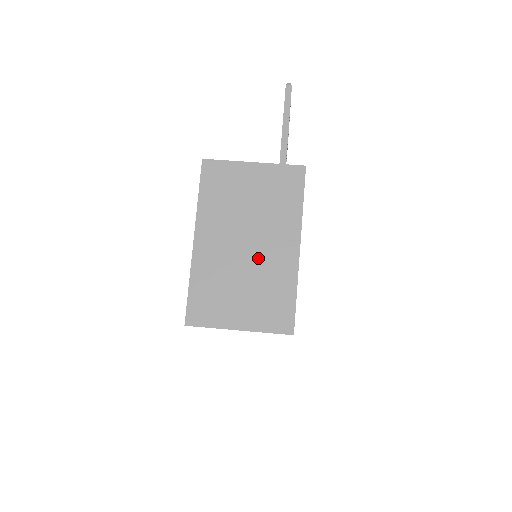
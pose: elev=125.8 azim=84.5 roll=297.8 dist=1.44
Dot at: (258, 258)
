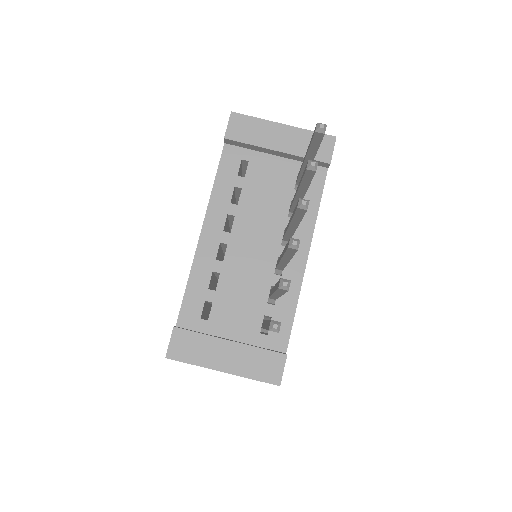
Dot at: occluded
